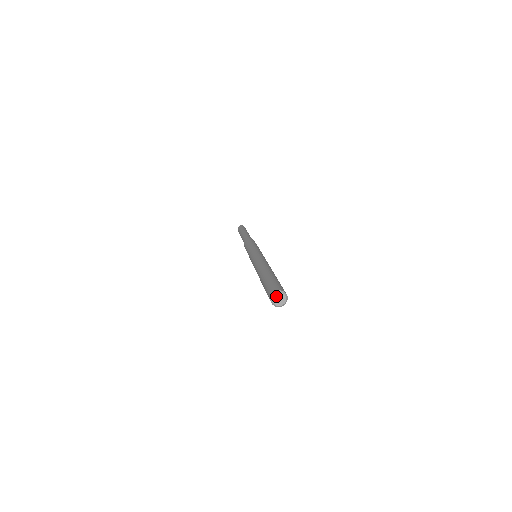
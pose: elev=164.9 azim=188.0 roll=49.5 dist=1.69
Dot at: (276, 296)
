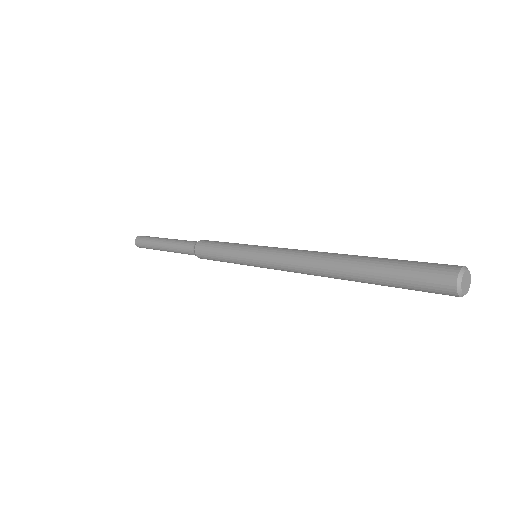
Dot at: (463, 281)
